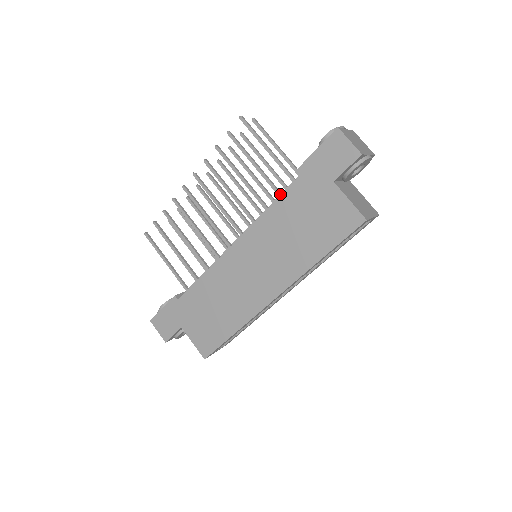
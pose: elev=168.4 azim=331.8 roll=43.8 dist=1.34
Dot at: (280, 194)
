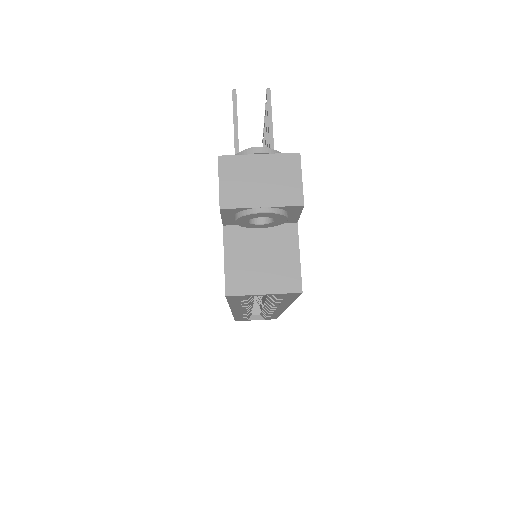
Dot at: occluded
